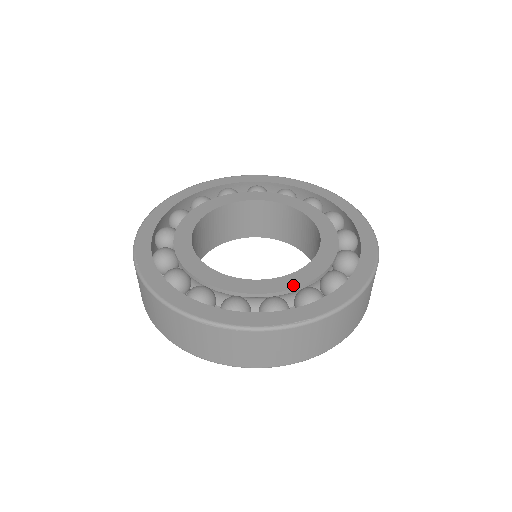
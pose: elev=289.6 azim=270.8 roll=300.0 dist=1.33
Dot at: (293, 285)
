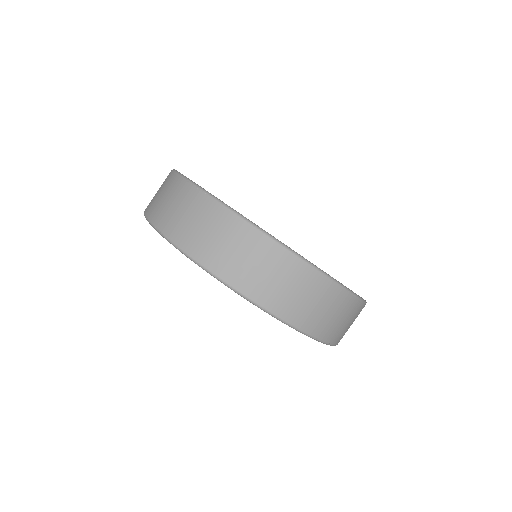
Dot at: occluded
